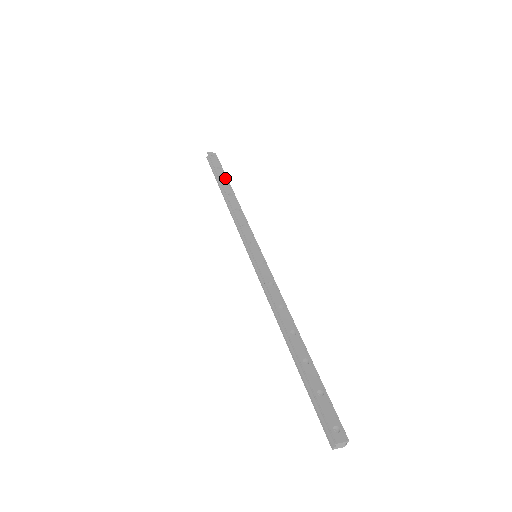
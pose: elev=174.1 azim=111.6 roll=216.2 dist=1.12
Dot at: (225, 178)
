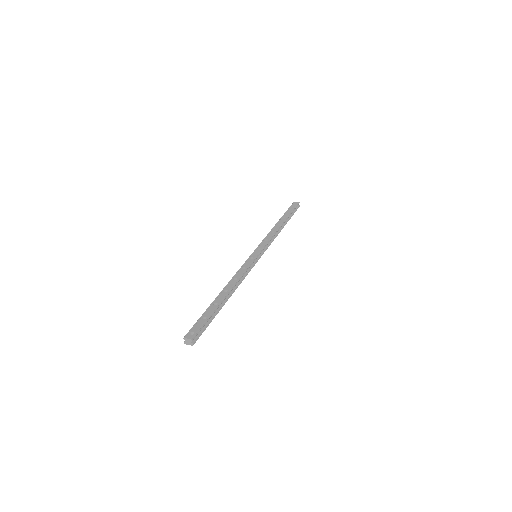
Dot at: (287, 216)
